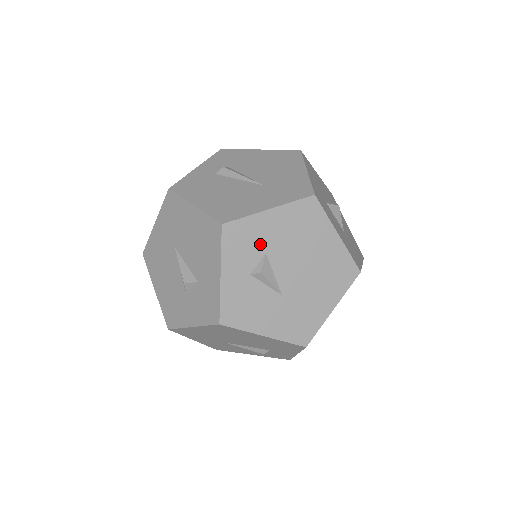
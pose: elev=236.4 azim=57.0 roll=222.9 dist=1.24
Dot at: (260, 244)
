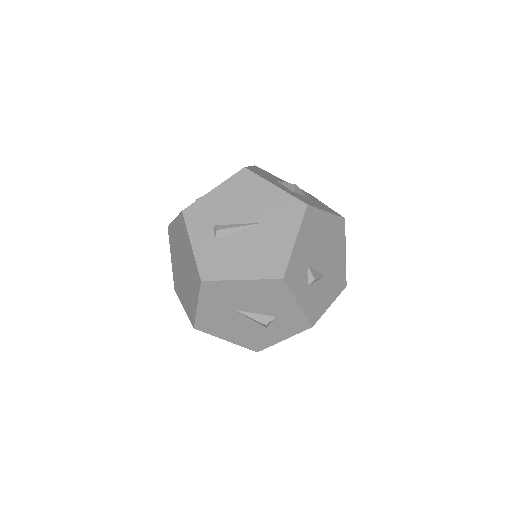
Dot at: (303, 265)
